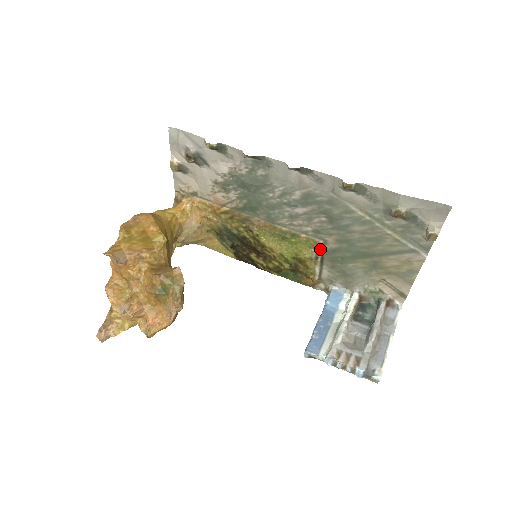
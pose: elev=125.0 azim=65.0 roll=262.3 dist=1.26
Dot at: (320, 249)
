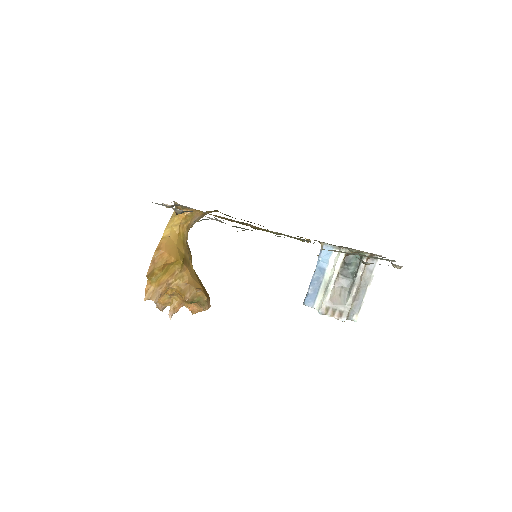
Dot at: occluded
